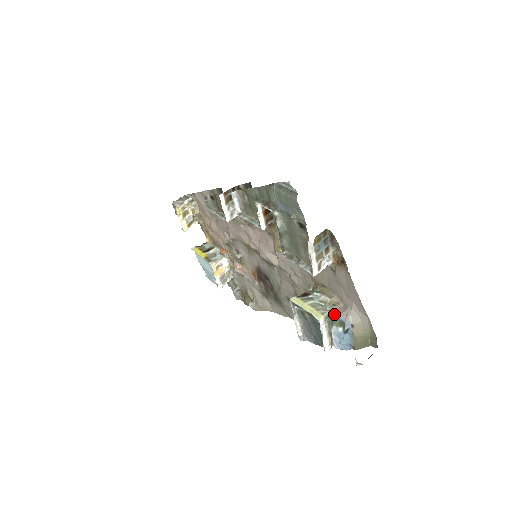
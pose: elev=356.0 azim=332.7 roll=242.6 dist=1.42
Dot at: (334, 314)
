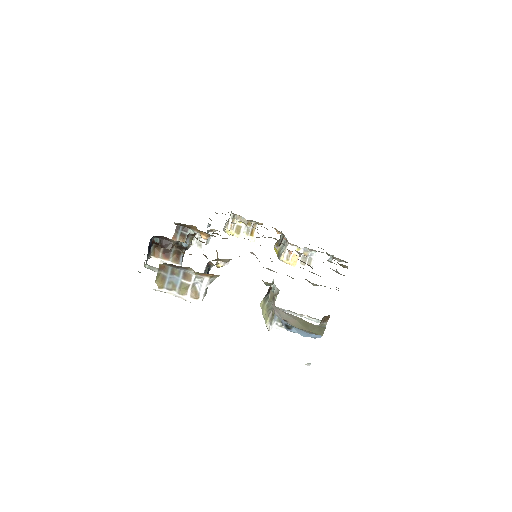
Dot at: occluded
